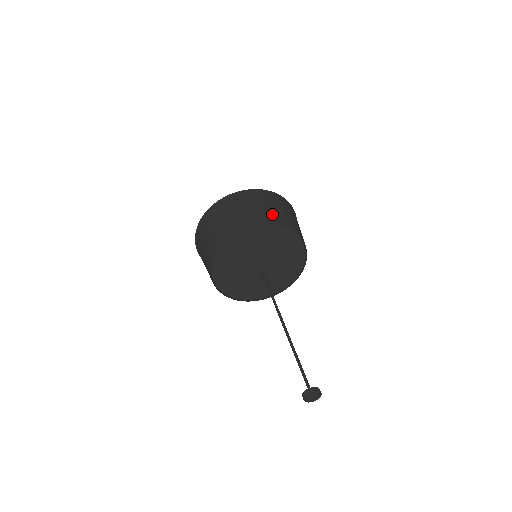
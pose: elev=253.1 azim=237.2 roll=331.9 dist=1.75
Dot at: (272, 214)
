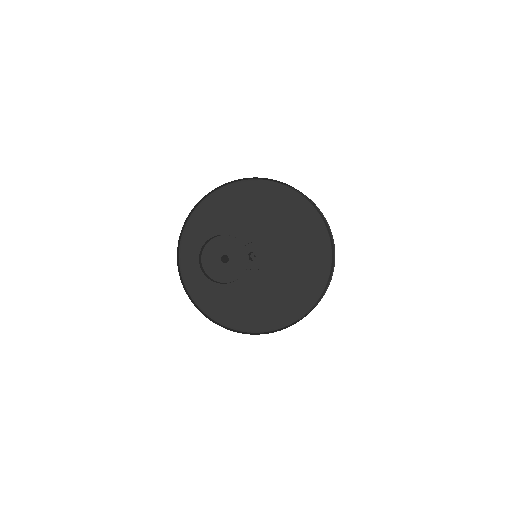
Dot at: occluded
